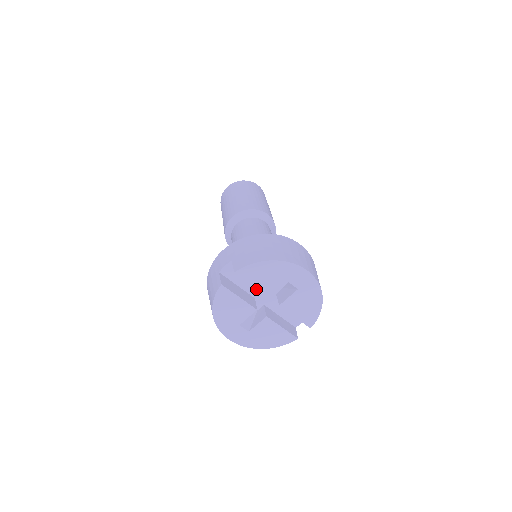
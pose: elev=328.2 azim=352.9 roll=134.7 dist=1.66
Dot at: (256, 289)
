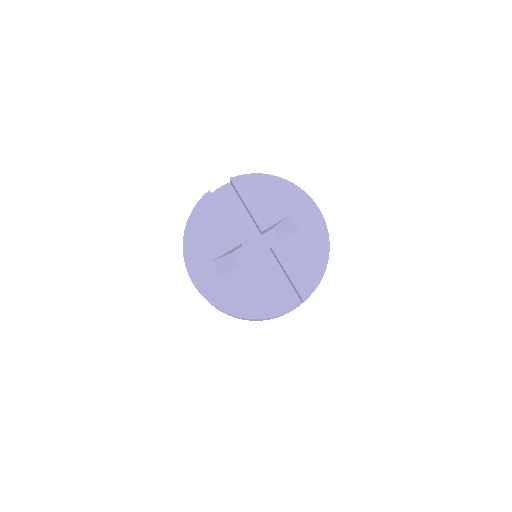
Dot at: (247, 233)
